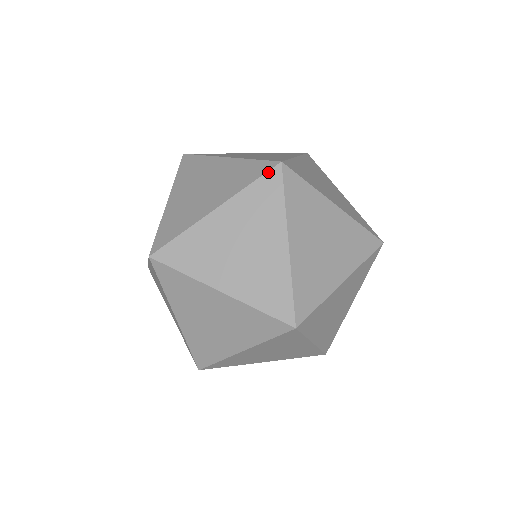
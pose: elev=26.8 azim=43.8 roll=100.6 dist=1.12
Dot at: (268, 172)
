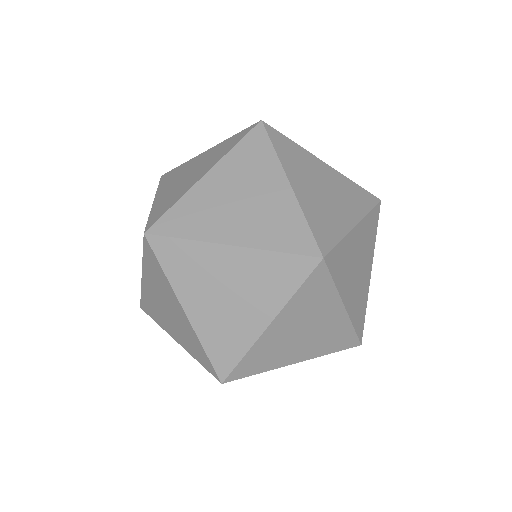
Dot at: (144, 244)
